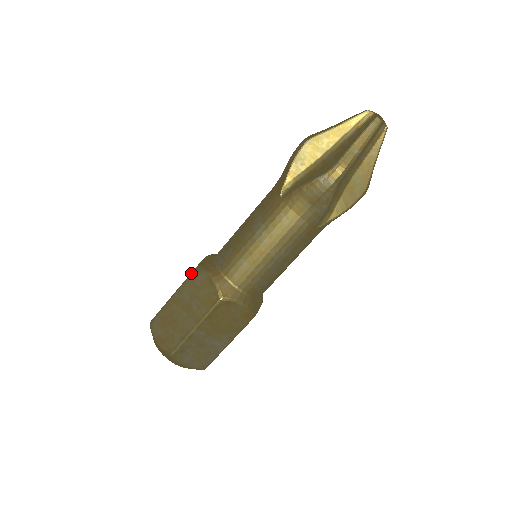
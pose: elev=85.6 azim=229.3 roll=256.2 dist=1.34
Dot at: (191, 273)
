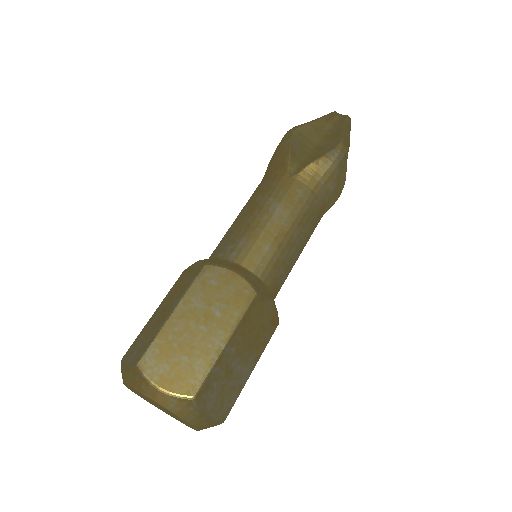
Dot at: (198, 273)
